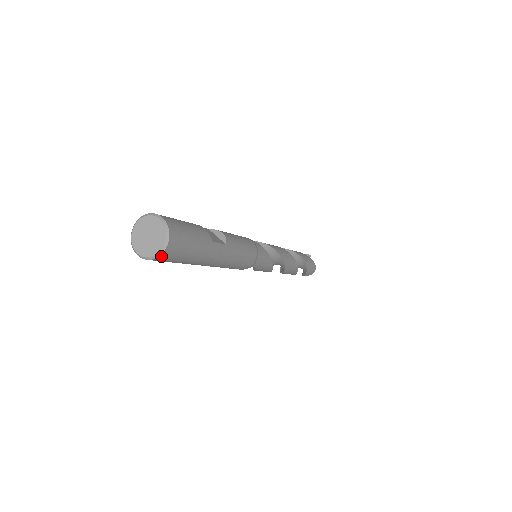
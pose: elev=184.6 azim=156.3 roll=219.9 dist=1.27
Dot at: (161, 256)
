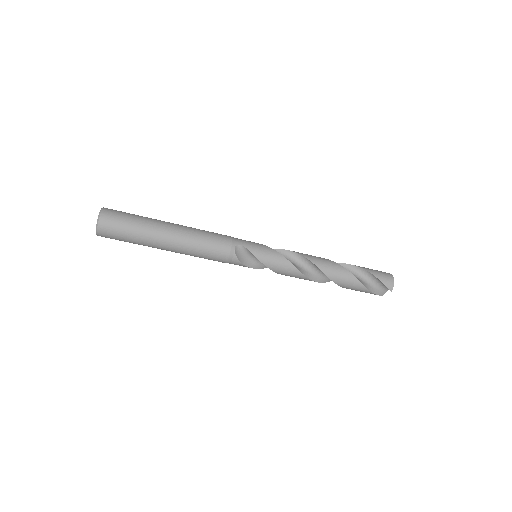
Dot at: (103, 215)
